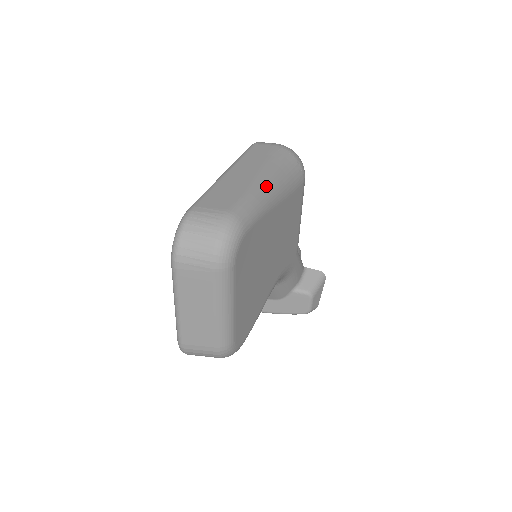
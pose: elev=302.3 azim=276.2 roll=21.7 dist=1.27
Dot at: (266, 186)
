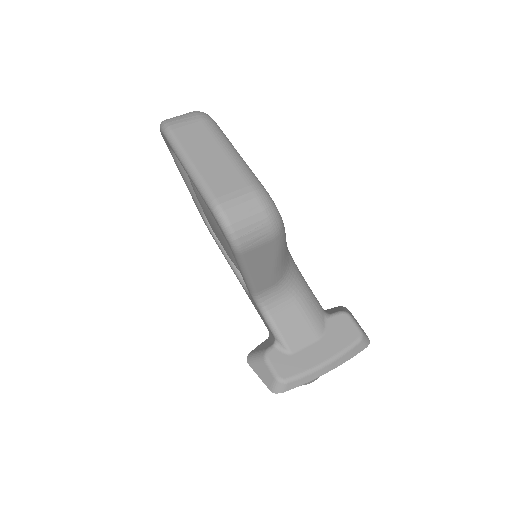
Dot at: occluded
